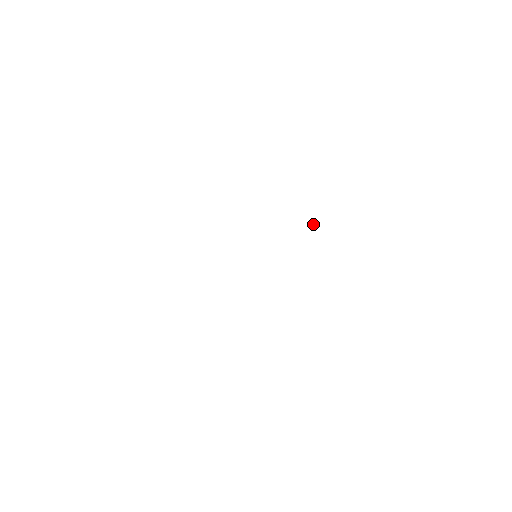
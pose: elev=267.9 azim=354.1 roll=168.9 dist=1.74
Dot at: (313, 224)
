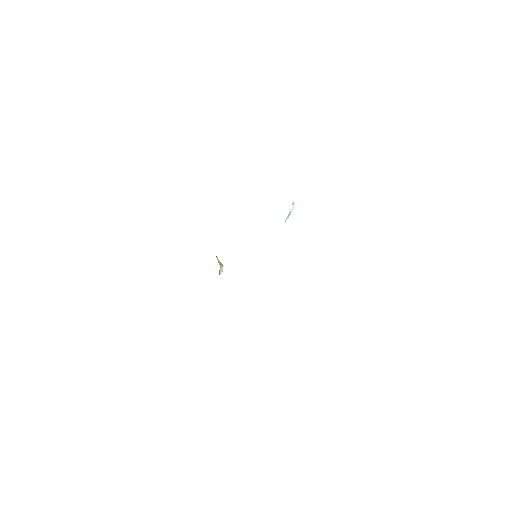
Dot at: (292, 205)
